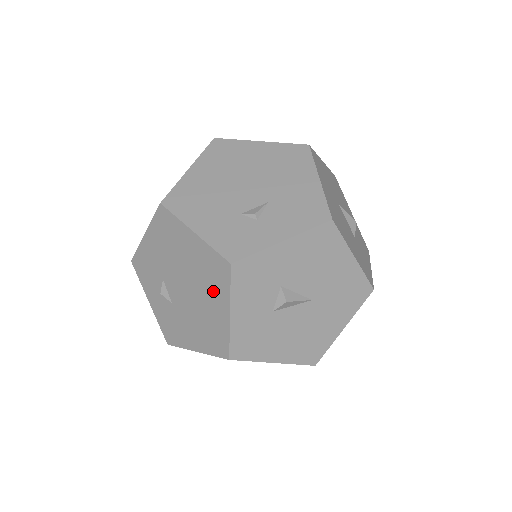
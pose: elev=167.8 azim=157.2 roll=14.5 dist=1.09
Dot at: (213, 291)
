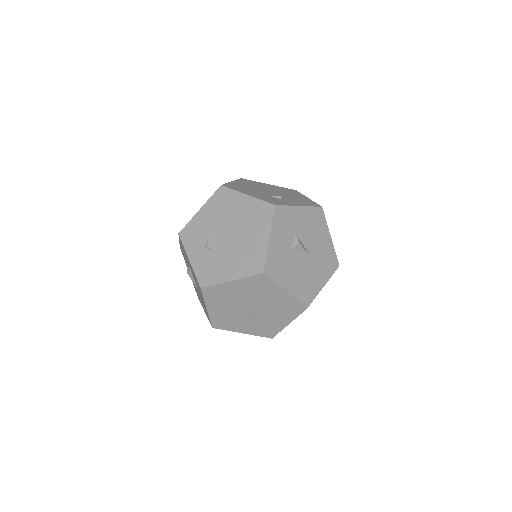
Dot at: (257, 228)
